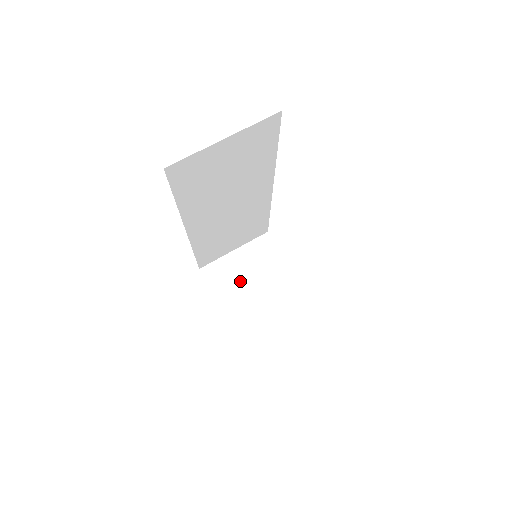
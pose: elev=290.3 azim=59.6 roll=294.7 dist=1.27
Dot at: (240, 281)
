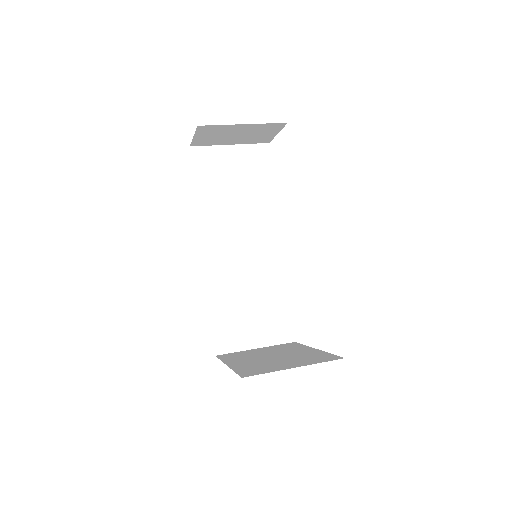
Dot at: (254, 355)
